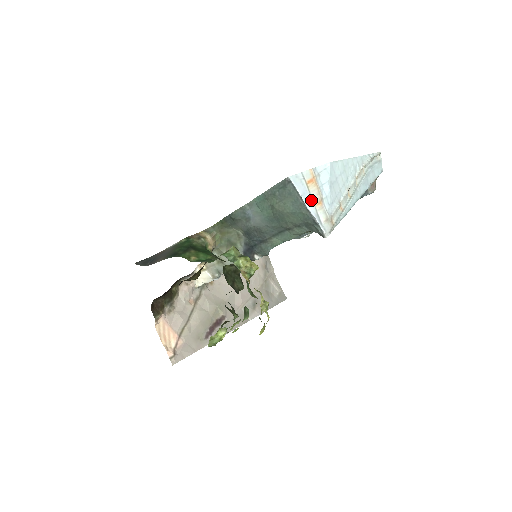
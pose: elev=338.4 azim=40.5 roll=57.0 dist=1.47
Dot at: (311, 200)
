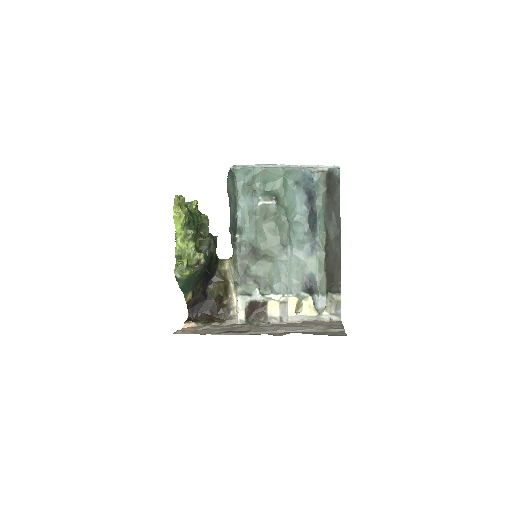
Dot at: occluded
